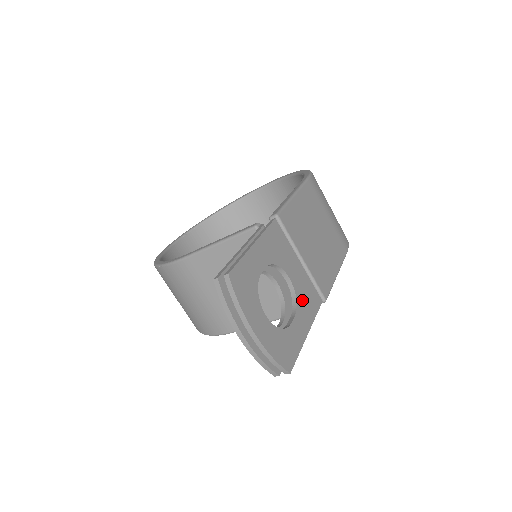
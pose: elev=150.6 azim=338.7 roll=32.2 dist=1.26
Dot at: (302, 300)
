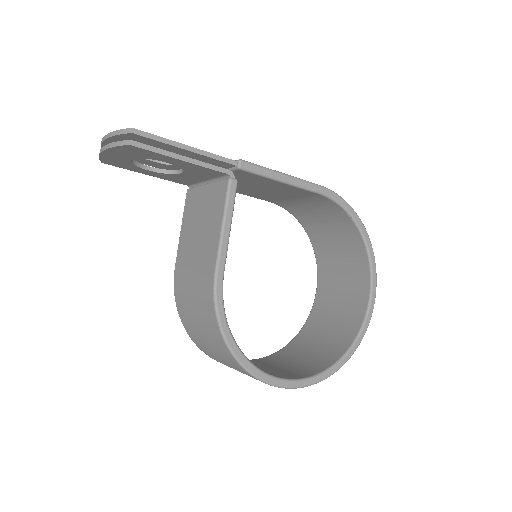
Dot at: occluded
